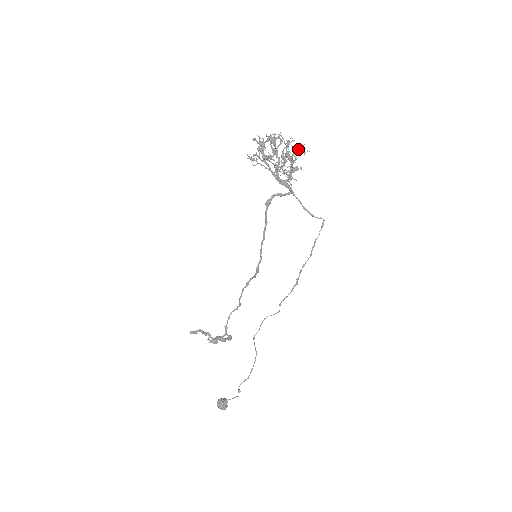
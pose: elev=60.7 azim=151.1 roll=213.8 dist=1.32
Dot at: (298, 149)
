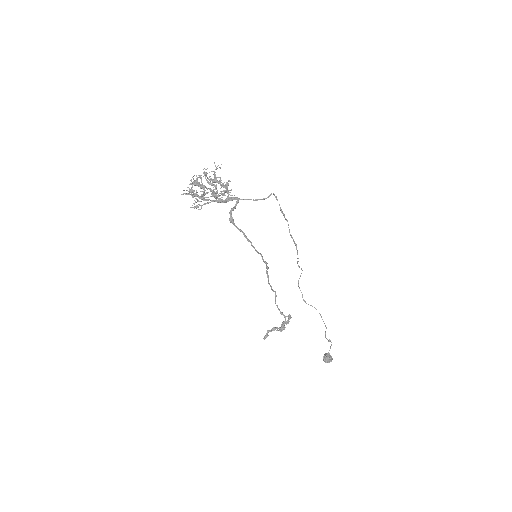
Dot at: occluded
